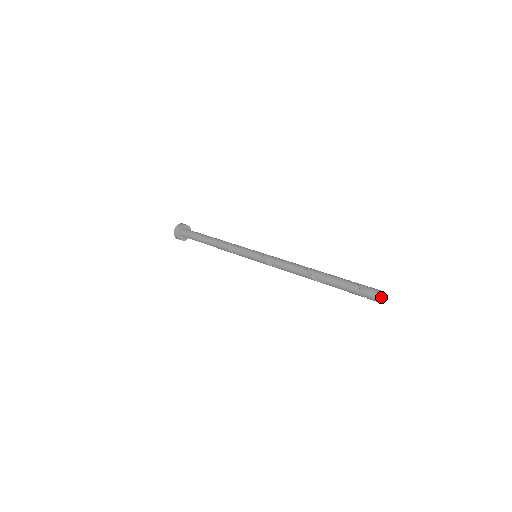
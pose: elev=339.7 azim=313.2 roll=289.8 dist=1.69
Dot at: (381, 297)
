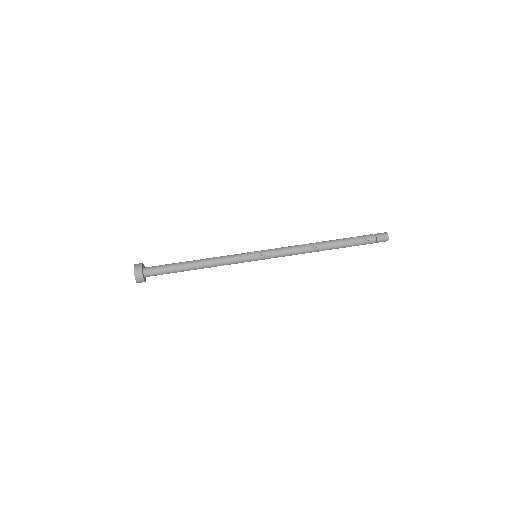
Dot at: (387, 239)
